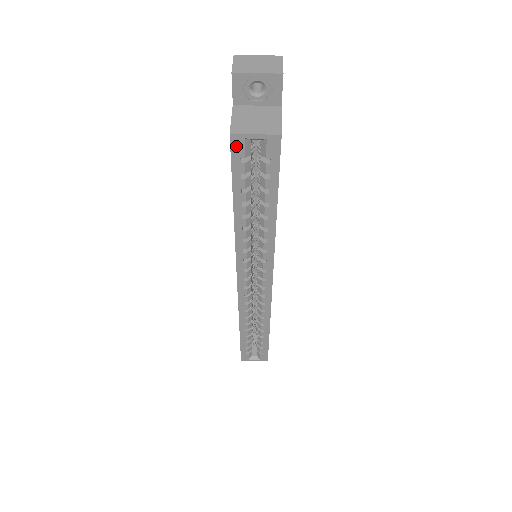
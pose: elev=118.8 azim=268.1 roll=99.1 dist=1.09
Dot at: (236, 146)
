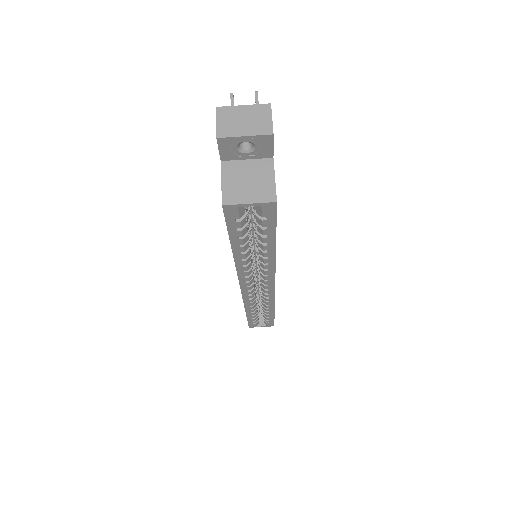
Dot at: (230, 212)
